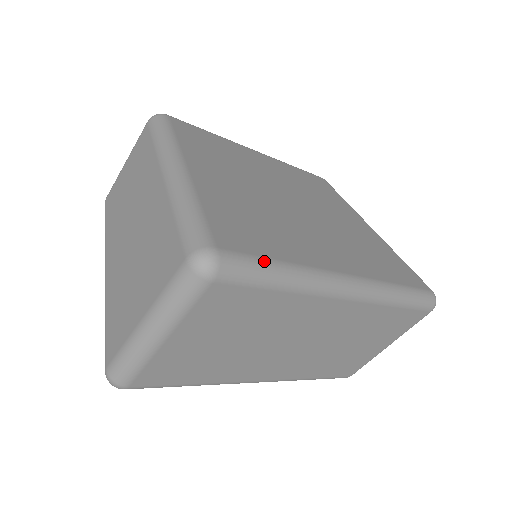
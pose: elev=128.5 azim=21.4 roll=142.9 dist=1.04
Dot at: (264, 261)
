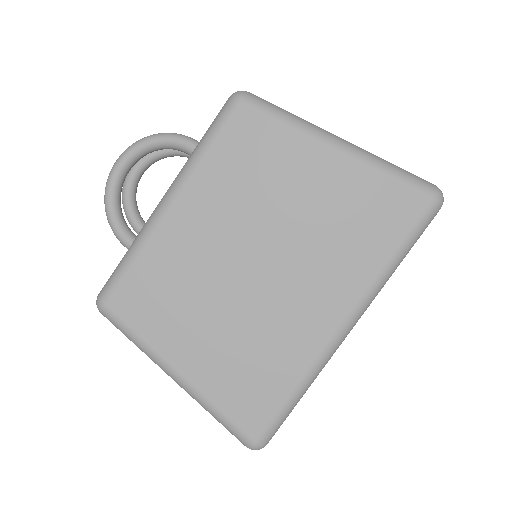
Dot at: (281, 412)
